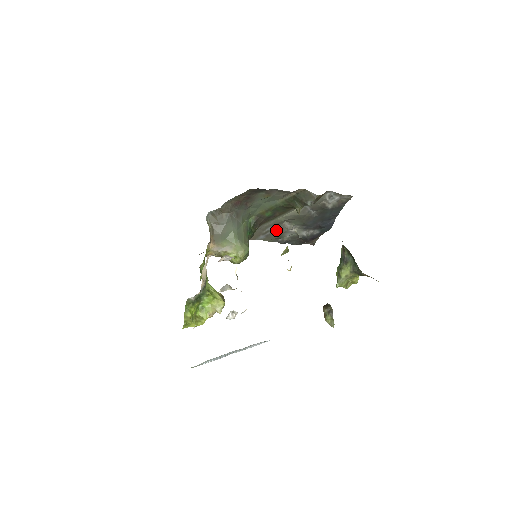
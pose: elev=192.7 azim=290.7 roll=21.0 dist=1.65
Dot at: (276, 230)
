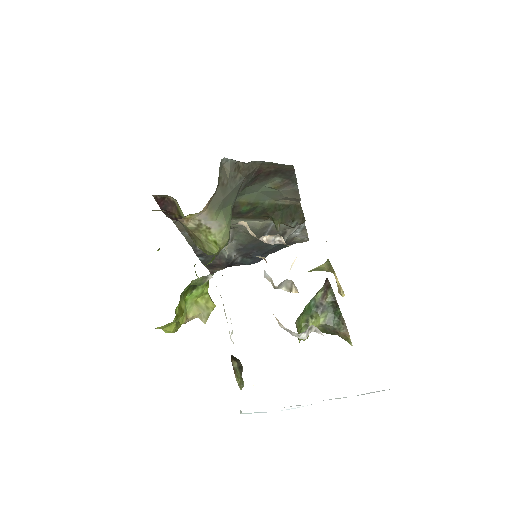
Dot at: occluded
